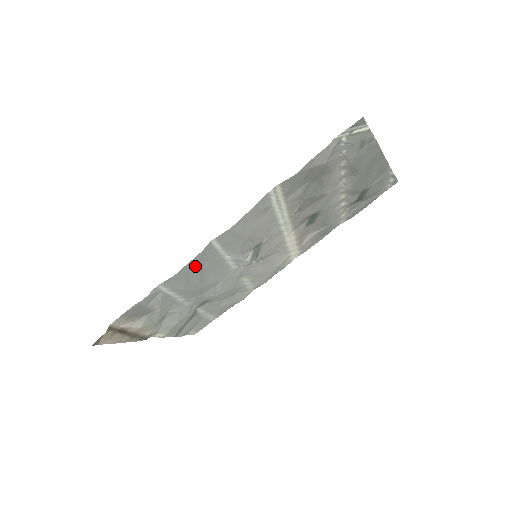
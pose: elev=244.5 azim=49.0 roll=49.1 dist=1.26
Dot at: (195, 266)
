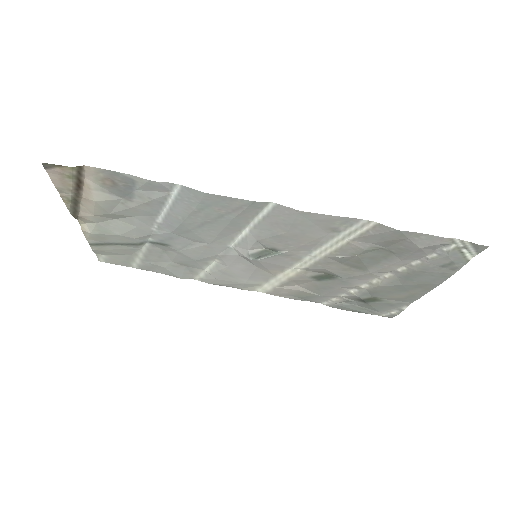
Dot at: (226, 206)
